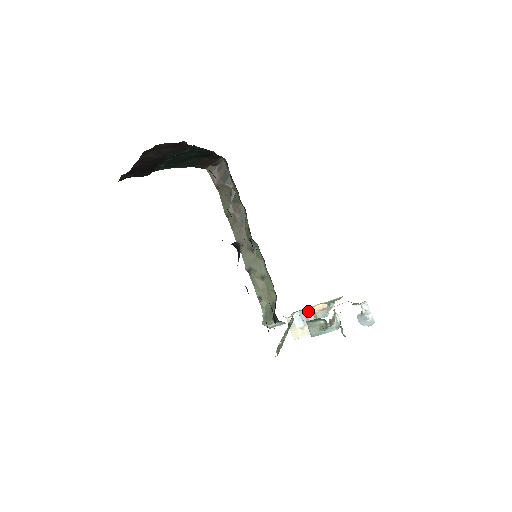
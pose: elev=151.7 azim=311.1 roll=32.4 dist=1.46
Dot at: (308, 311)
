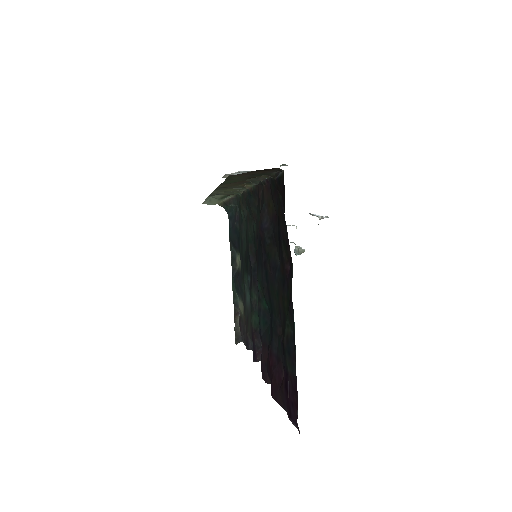
Dot at: occluded
